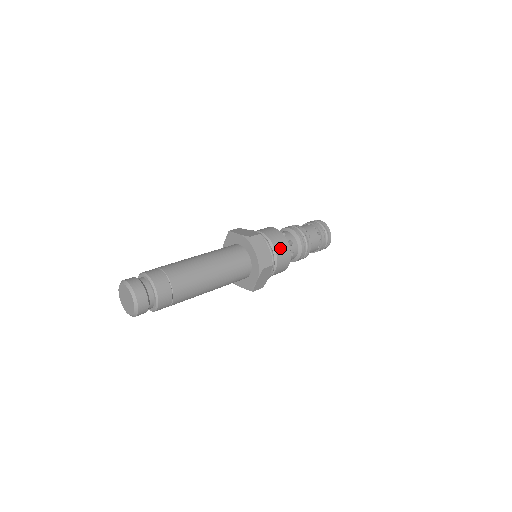
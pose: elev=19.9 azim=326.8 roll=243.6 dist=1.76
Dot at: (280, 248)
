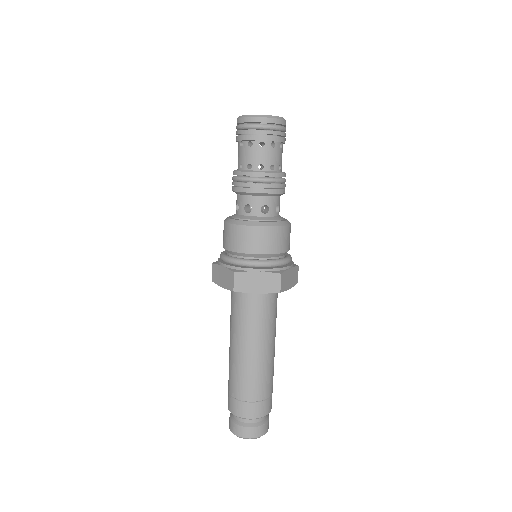
Dot at: (288, 242)
